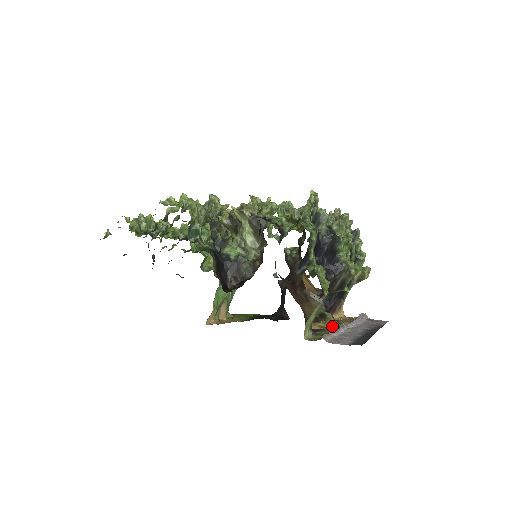
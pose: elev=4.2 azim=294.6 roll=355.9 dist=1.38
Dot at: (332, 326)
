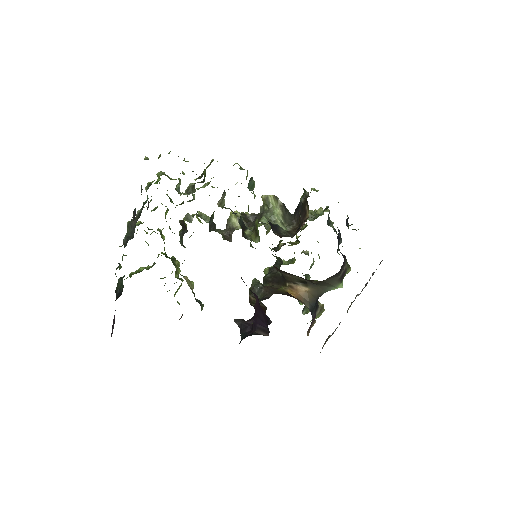
Dot at: occluded
